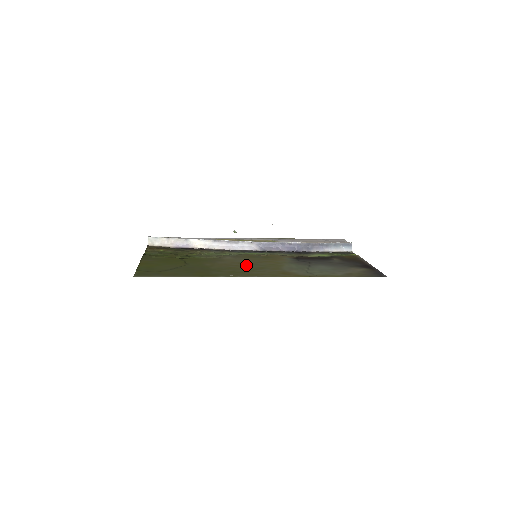
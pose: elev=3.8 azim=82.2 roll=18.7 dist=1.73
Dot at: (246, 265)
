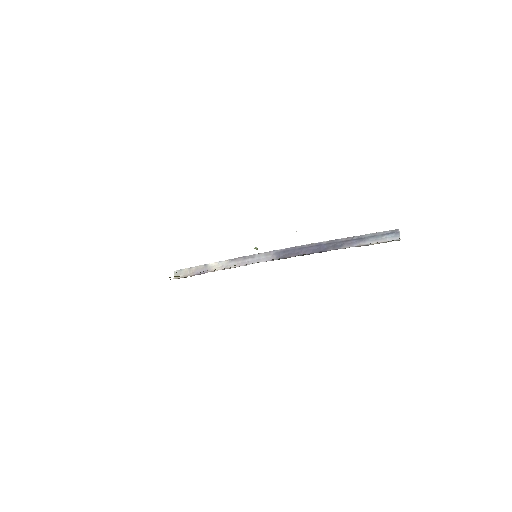
Dot at: occluded
